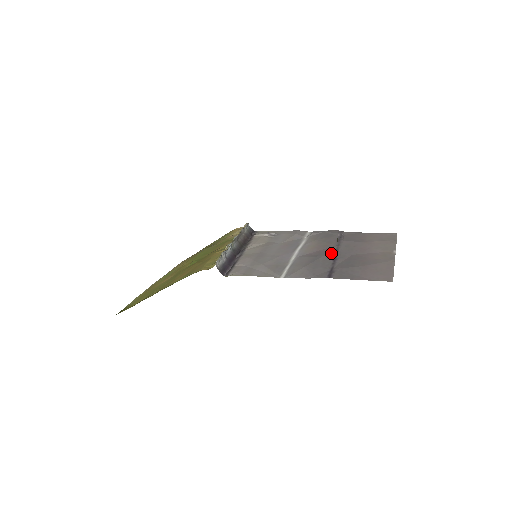
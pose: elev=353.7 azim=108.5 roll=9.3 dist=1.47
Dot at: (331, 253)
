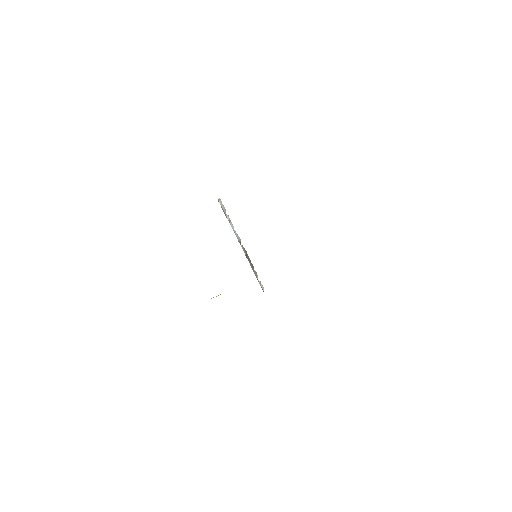
Dot at: occluded
